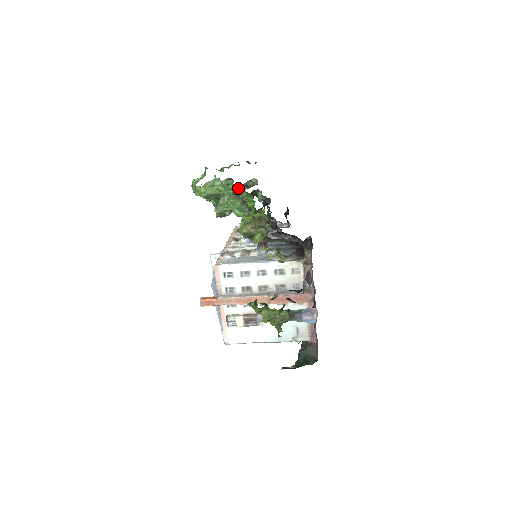
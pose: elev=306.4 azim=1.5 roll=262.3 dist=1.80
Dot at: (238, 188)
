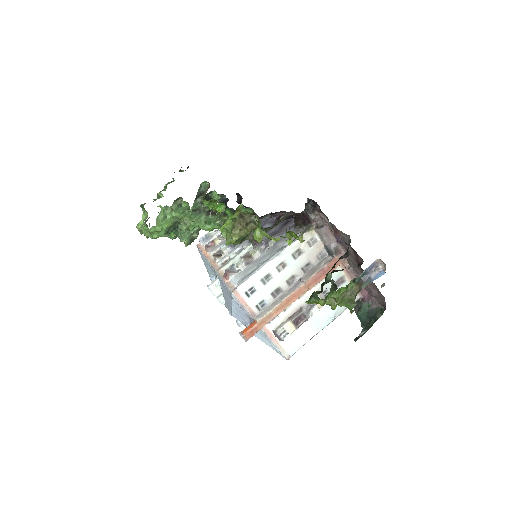
Dot at: (194, 202)
